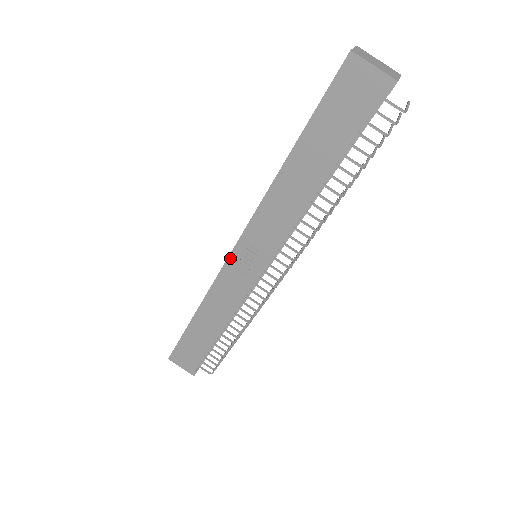
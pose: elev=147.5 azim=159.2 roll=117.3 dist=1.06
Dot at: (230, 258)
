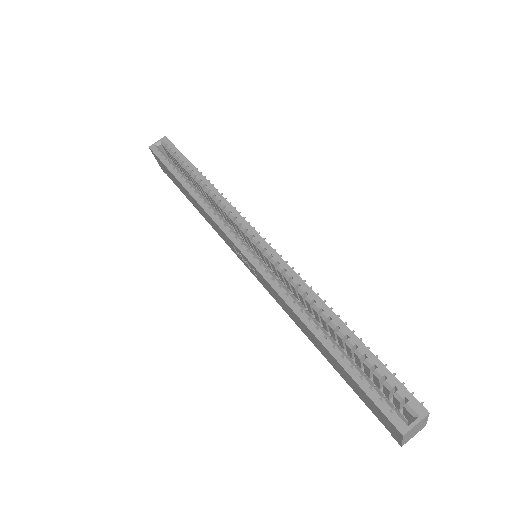
Dot at: (234, 245)
